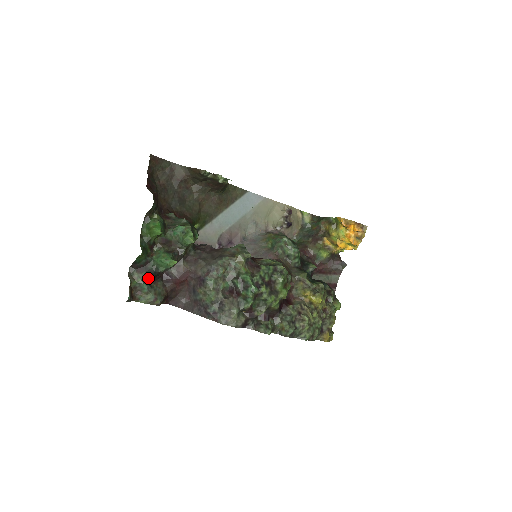
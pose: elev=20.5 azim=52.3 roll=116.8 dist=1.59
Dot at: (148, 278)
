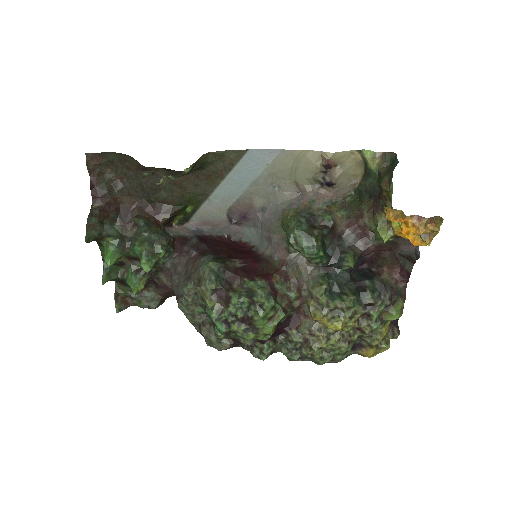
Dot at: occluded
